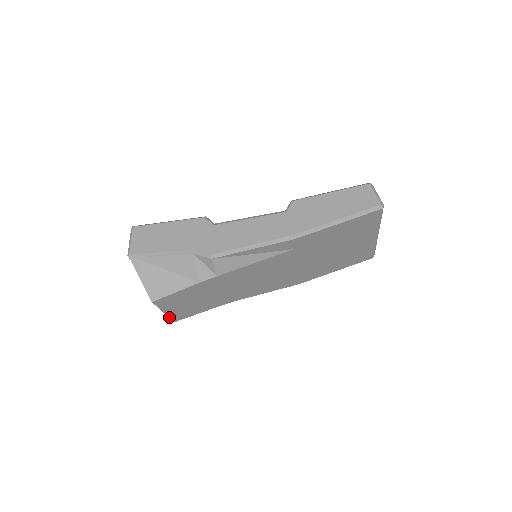
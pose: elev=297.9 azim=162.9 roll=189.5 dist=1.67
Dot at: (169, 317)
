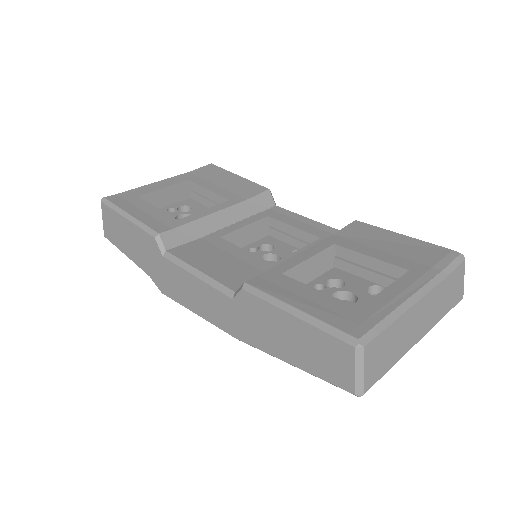
Dot at: occluded
